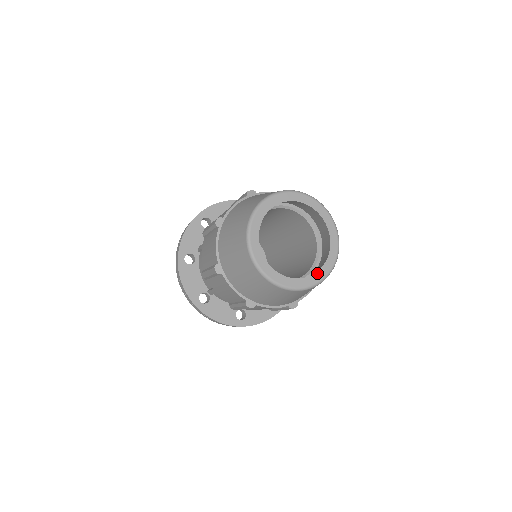
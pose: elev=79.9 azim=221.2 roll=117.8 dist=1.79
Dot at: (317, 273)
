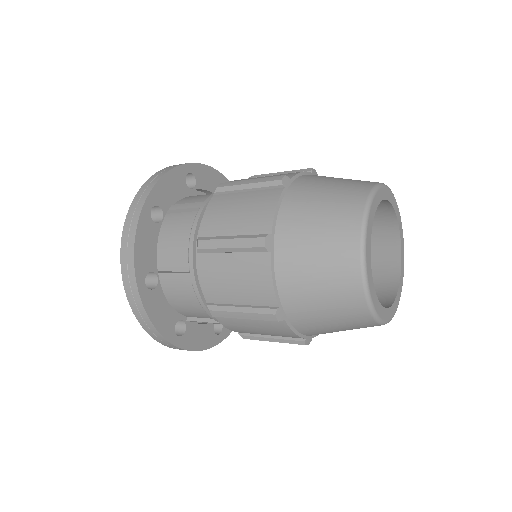
Dot at: (390, 308)
